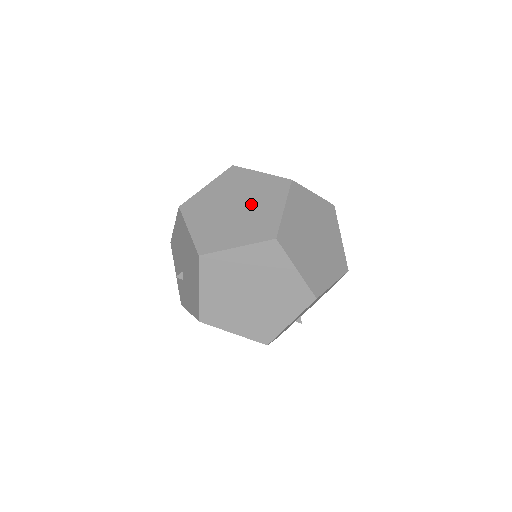
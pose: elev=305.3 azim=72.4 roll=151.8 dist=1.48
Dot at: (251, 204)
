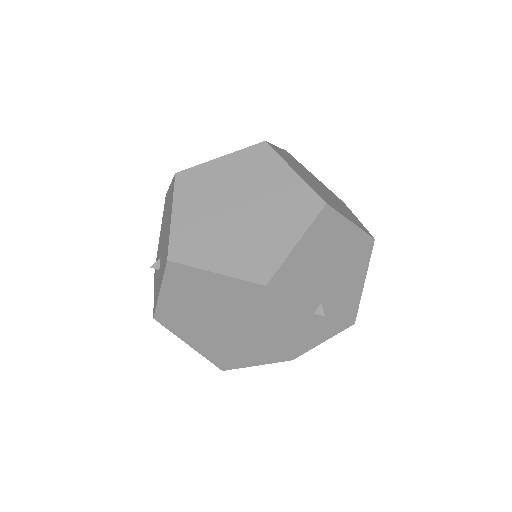
Dot at: occluded
